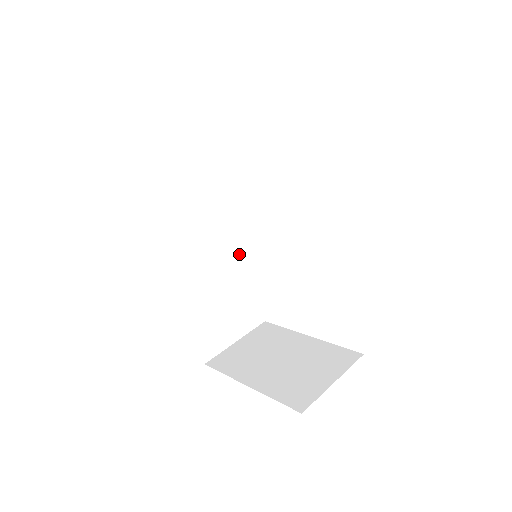
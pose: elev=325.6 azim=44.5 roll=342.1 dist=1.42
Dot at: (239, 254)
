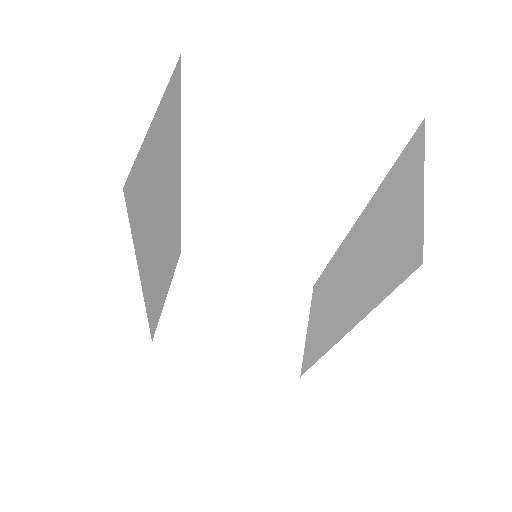
Dot at: (176, 212)
